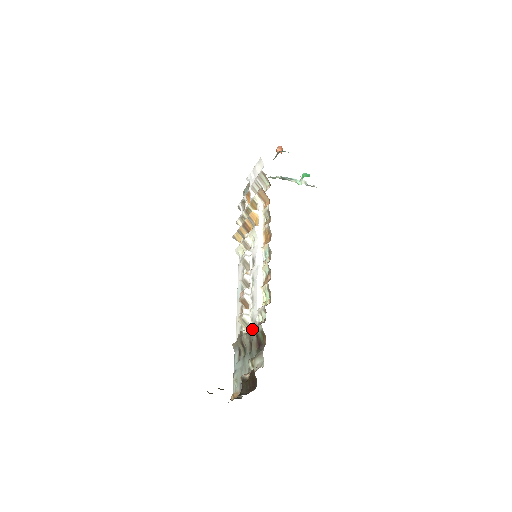
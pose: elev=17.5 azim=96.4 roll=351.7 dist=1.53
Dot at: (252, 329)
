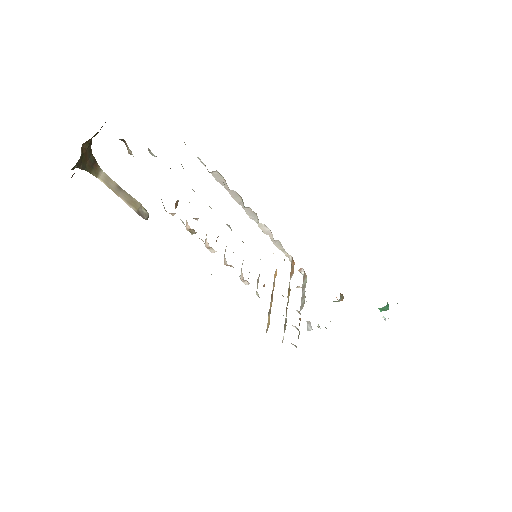
Dot at: occluded
